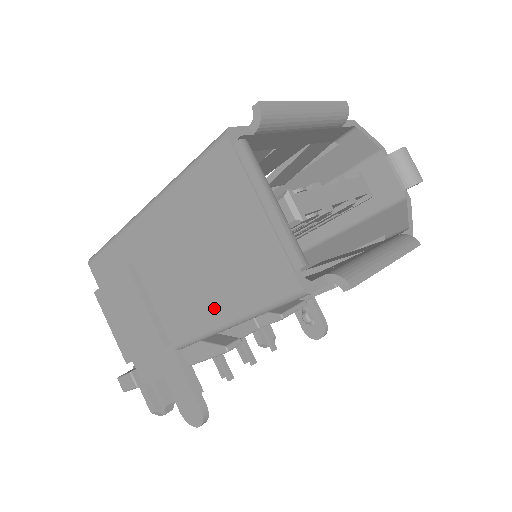
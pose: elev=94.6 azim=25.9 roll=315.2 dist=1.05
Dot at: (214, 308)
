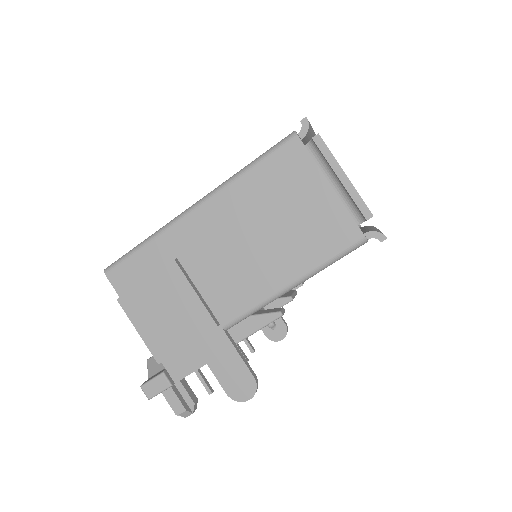
Dot at: (277, 275)
